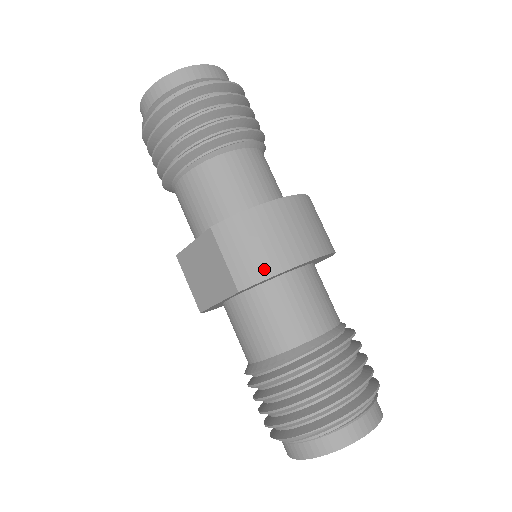
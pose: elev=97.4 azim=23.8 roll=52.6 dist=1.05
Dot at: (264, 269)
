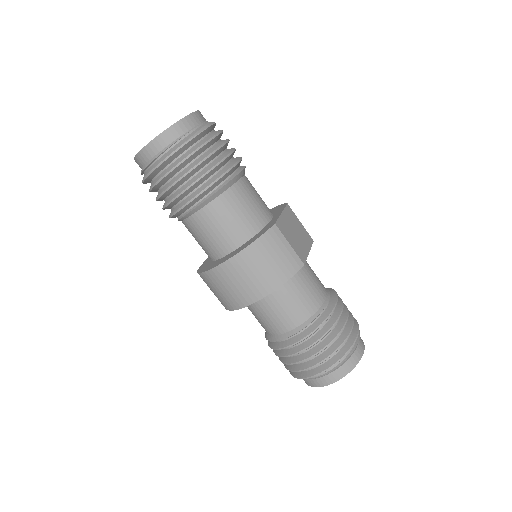
Dot at: (226, 305)
